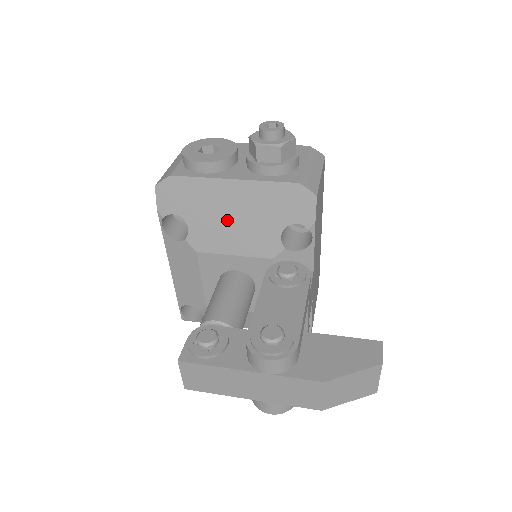
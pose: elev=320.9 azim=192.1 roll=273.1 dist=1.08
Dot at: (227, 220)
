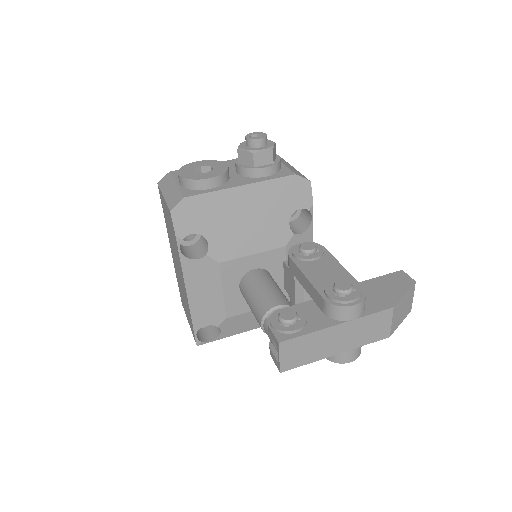
Dot at: (242, 224)
